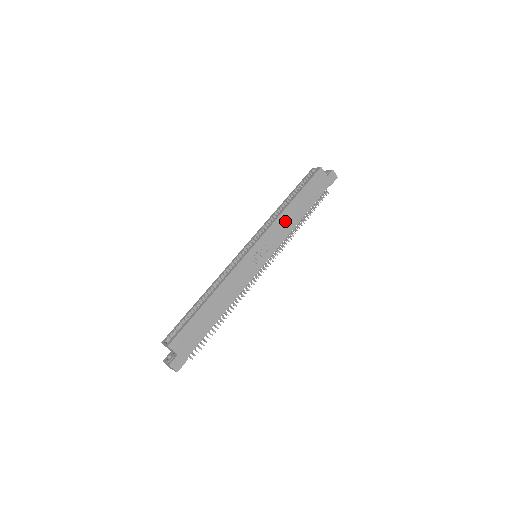
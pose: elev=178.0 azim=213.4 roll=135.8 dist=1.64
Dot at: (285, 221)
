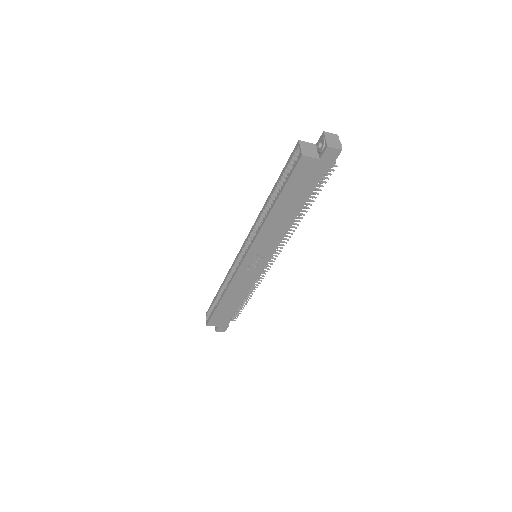
Dot at: (272, 229)
